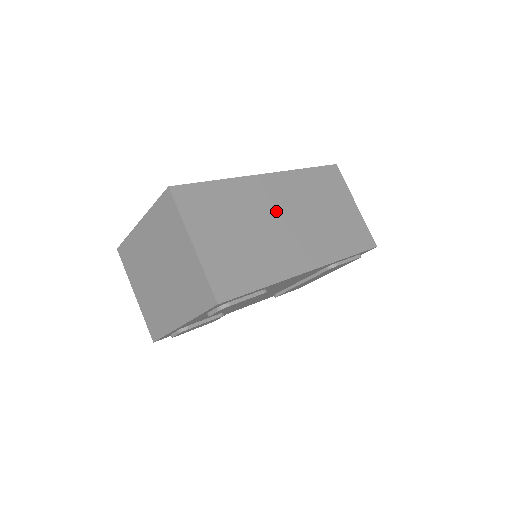
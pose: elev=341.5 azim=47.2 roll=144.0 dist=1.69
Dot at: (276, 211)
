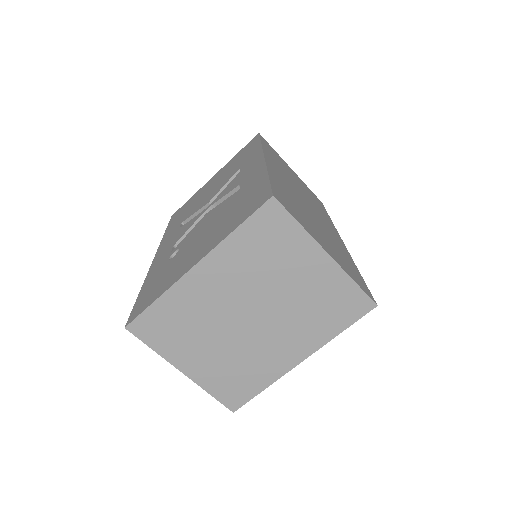
Dot at: (297, 193)
